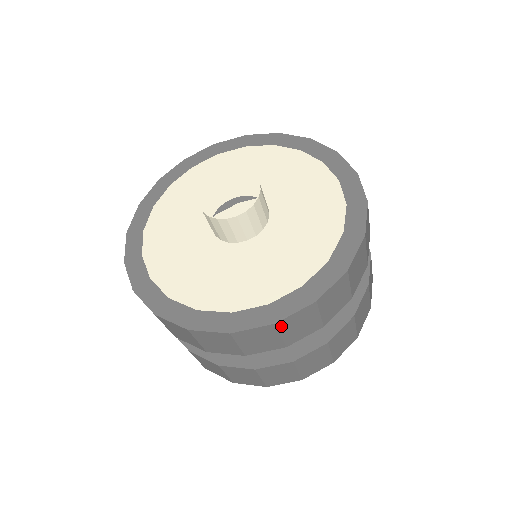
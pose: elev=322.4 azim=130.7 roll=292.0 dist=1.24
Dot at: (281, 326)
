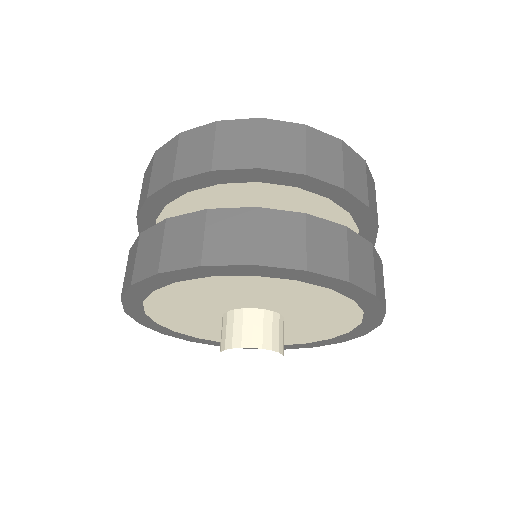
Dot at: occluded
